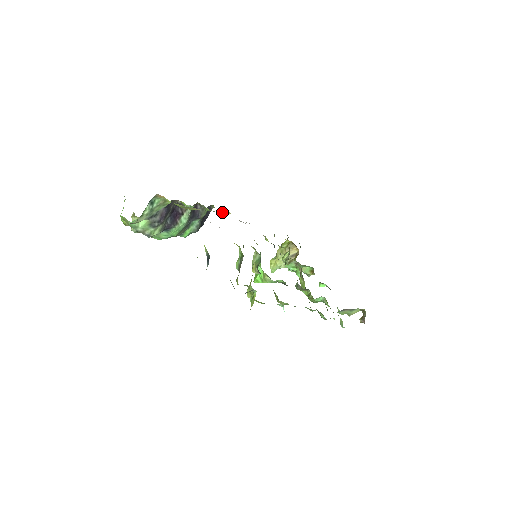
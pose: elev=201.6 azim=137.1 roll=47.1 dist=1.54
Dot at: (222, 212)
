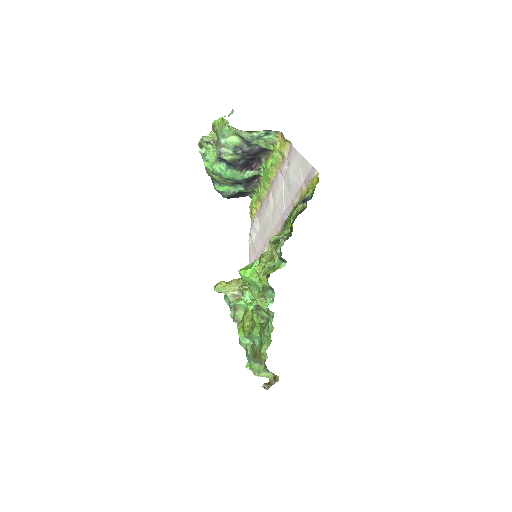
Dot at: (254, 205)
